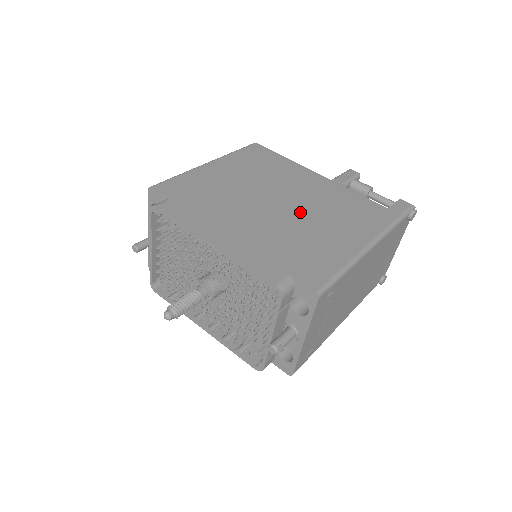
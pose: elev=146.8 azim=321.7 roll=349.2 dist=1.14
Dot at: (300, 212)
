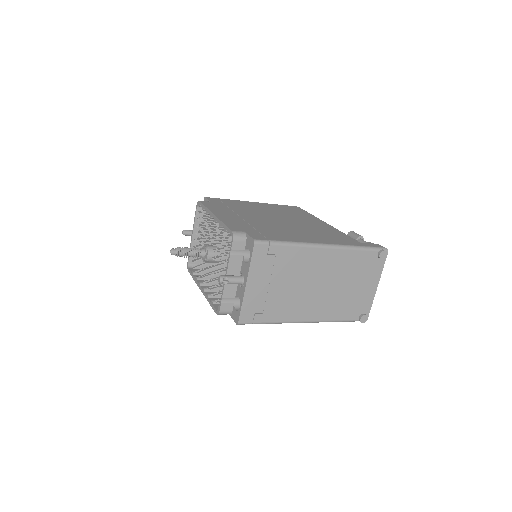
Dot at: (288, 225)
